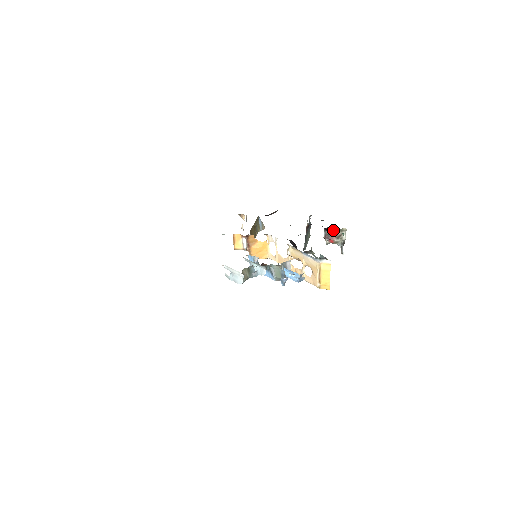
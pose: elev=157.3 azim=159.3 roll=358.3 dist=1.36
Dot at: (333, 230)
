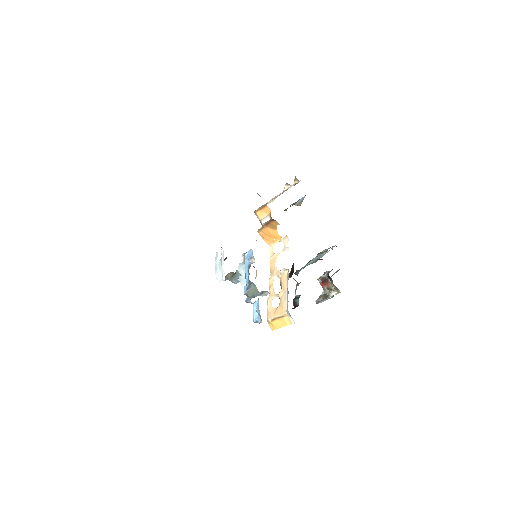
Dot at: (332, 282)
